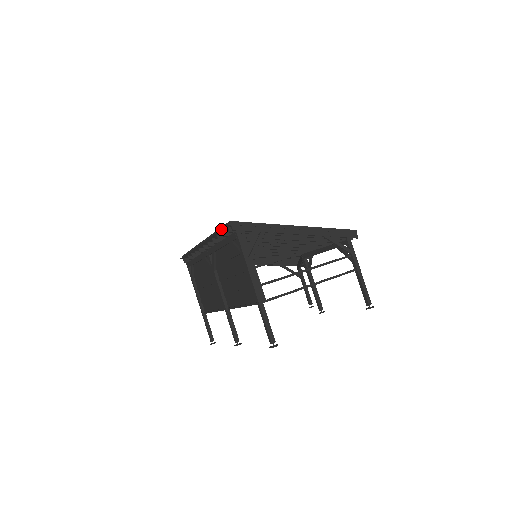
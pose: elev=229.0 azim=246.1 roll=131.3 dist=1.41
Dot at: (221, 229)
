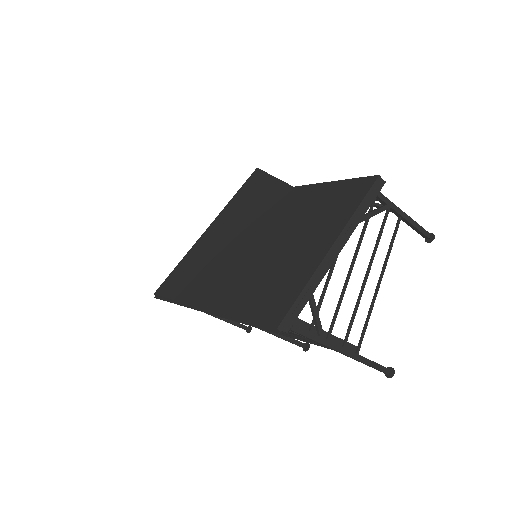
Dot at: (259, 328)
